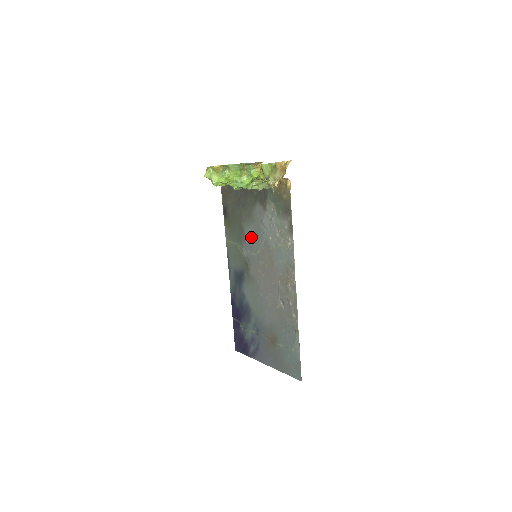
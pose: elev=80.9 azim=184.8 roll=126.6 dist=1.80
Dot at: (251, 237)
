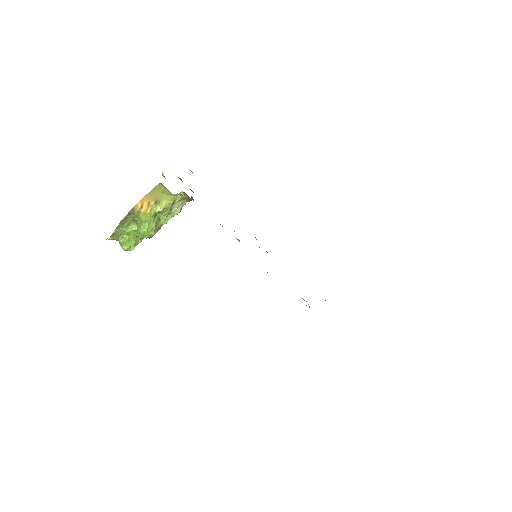
Dot at: occluded
